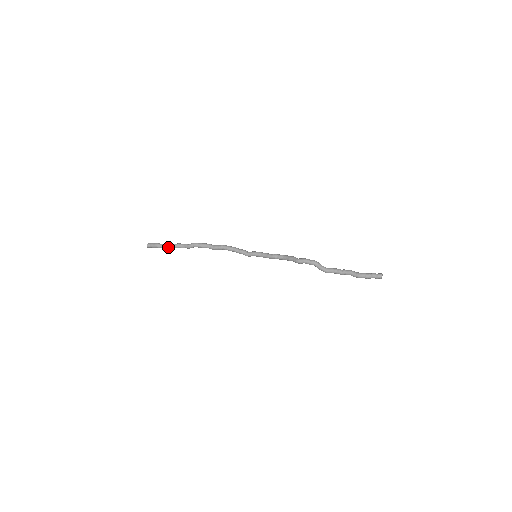
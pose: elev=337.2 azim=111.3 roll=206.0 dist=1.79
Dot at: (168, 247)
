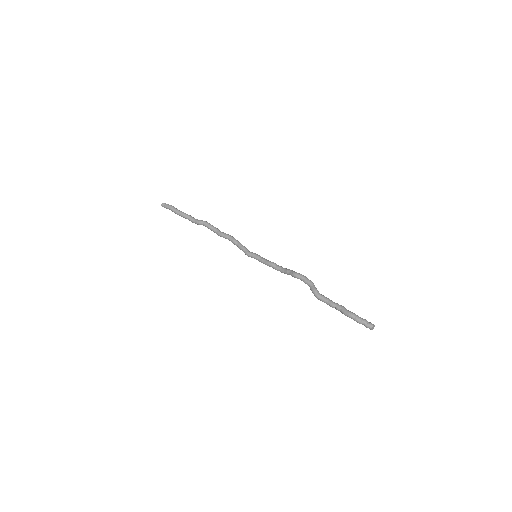
Dot at: (180, 213)
